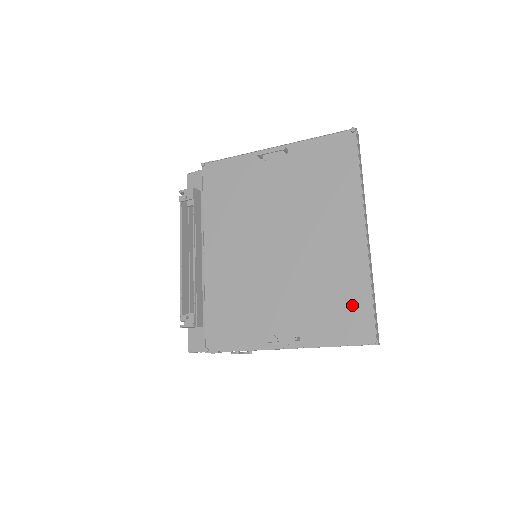
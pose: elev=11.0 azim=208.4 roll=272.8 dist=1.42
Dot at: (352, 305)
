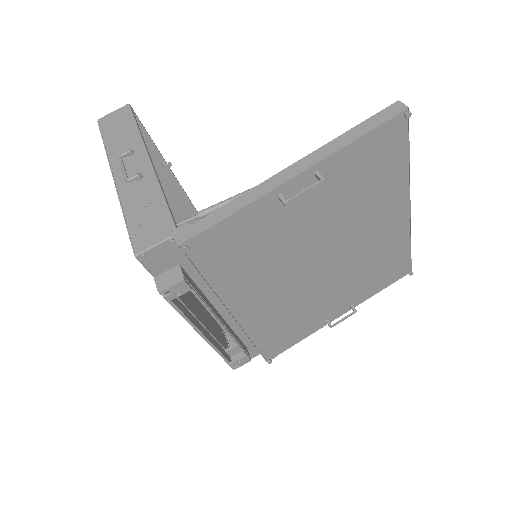
Dot at: (394, 263)
